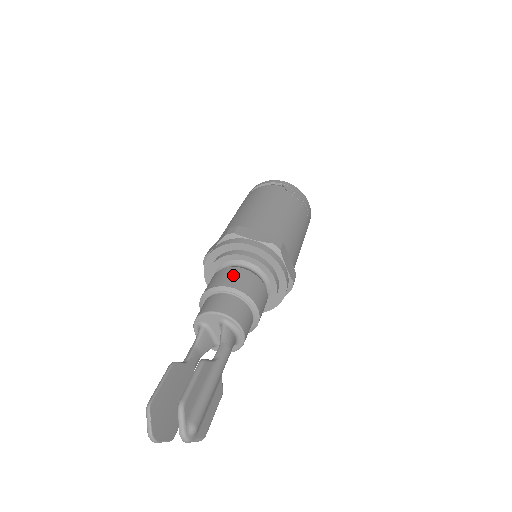
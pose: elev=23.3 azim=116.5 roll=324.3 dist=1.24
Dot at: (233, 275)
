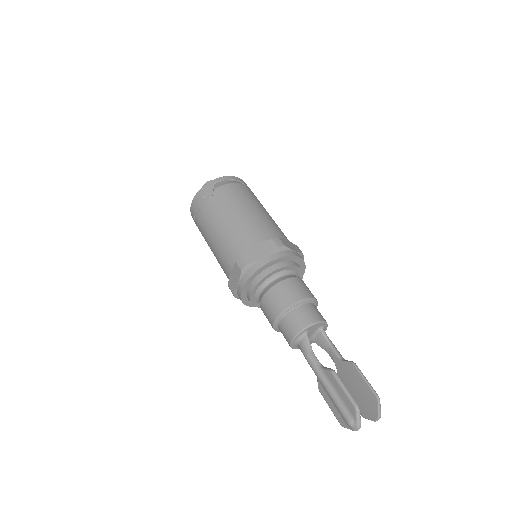
Dot at: (303, 286)
